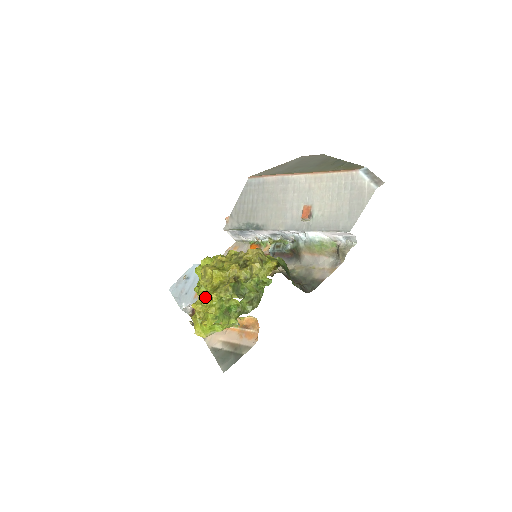
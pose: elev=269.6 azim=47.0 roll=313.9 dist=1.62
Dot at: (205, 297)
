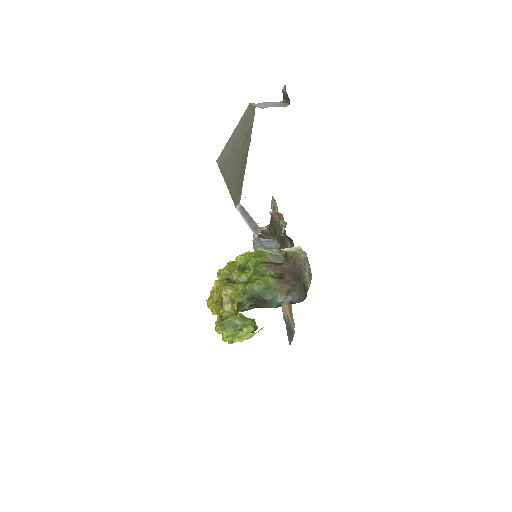
Dot at: occluded
